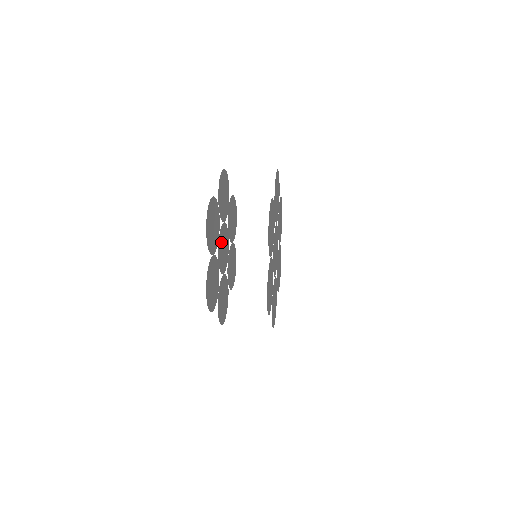
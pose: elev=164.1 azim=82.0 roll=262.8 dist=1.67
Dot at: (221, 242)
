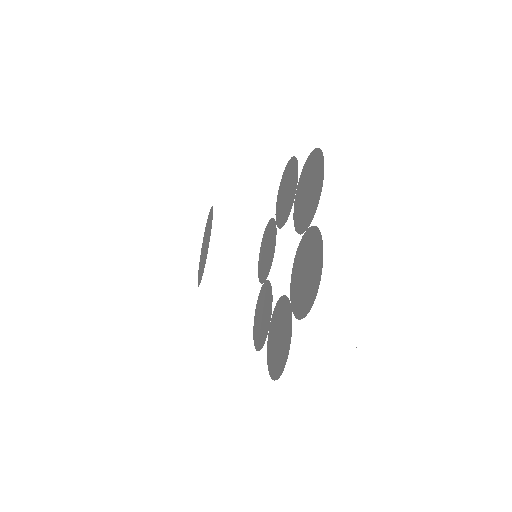
Dot at: (206, 229)
